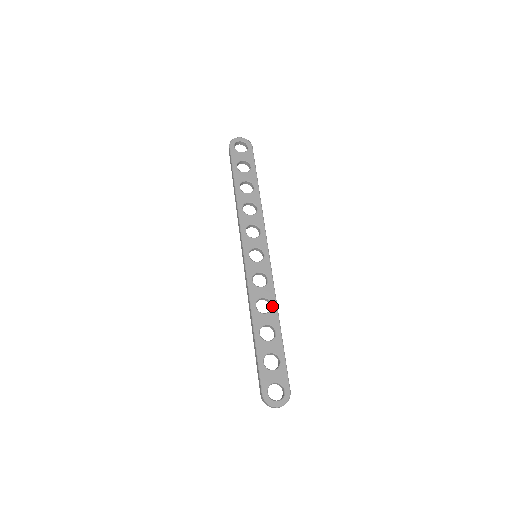
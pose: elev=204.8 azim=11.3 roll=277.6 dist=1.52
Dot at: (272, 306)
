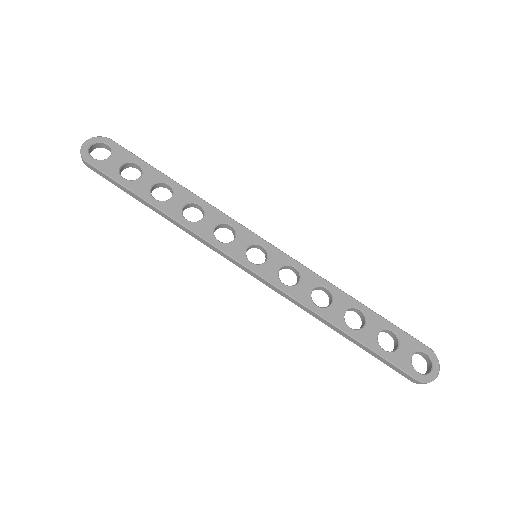
Dot at: (329, 289)
